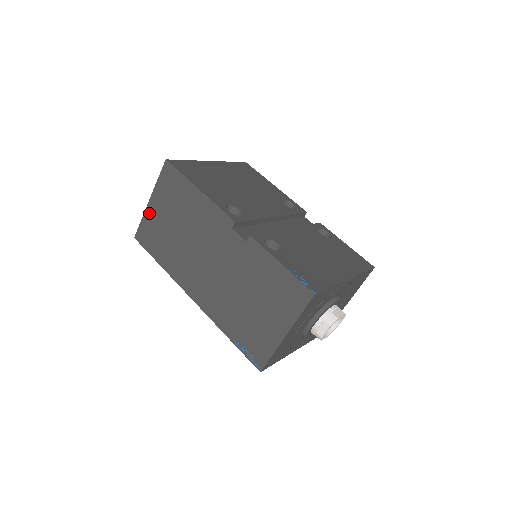
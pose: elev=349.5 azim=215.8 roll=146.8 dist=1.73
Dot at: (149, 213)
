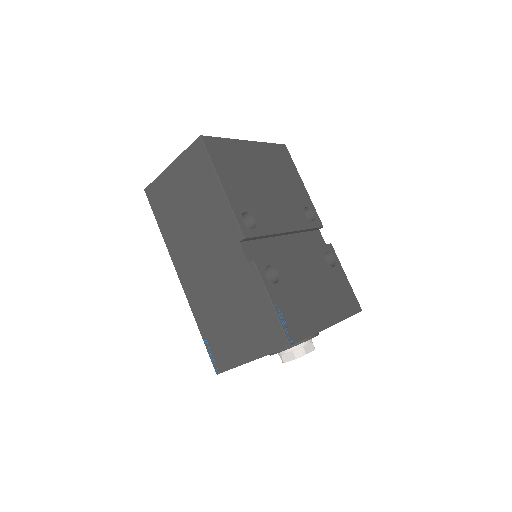
Dot at: (166, 176)
